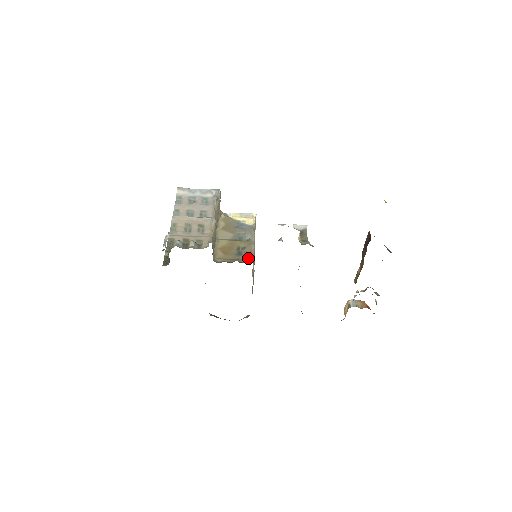
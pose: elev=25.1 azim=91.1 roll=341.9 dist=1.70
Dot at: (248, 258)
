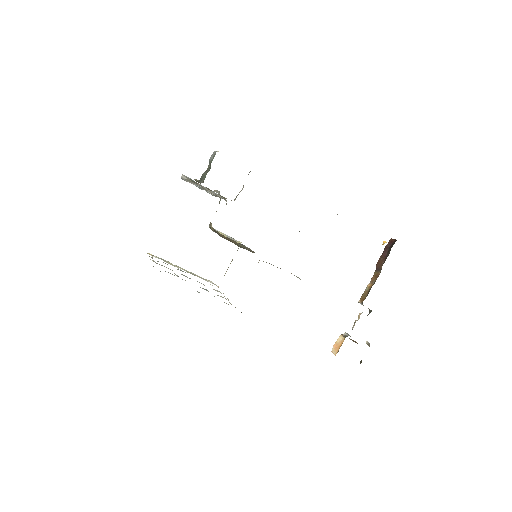
Dot at: (251, 251)
